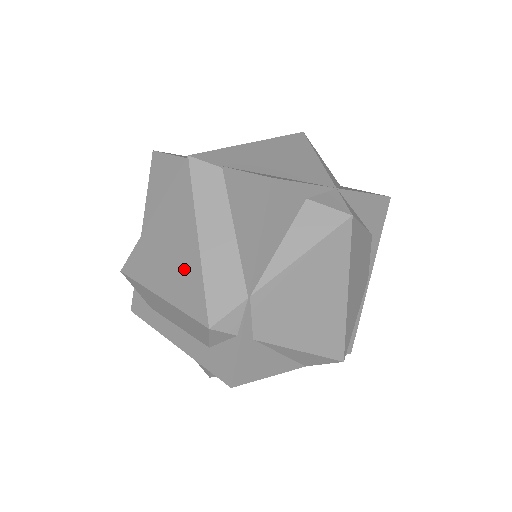
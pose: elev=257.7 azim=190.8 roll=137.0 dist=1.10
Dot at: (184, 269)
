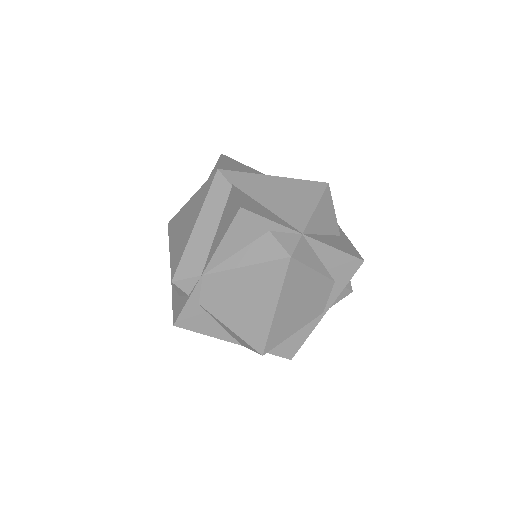
Dot at: (183, 239)
